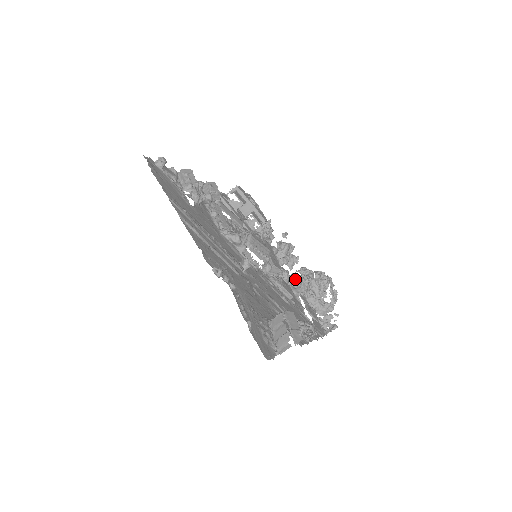
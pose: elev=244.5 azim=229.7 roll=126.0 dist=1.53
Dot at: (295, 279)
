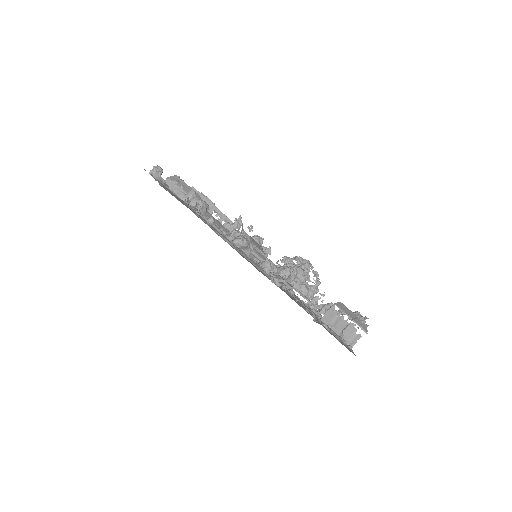
Dot at: (284, 270)
